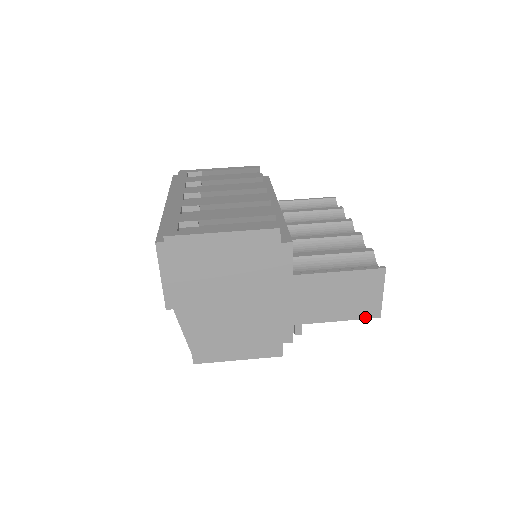
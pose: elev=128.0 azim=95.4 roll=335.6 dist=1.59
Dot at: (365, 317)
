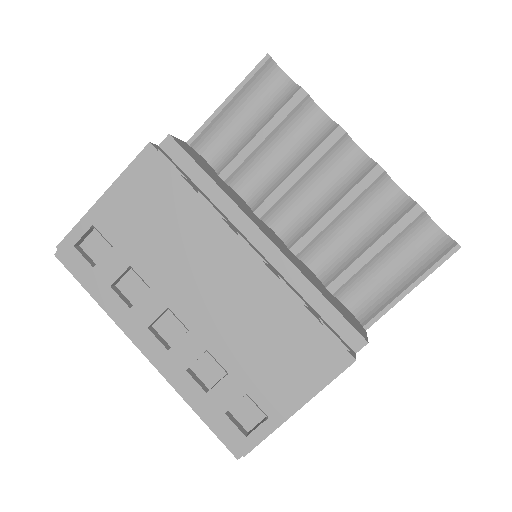
Dot at: occluded
